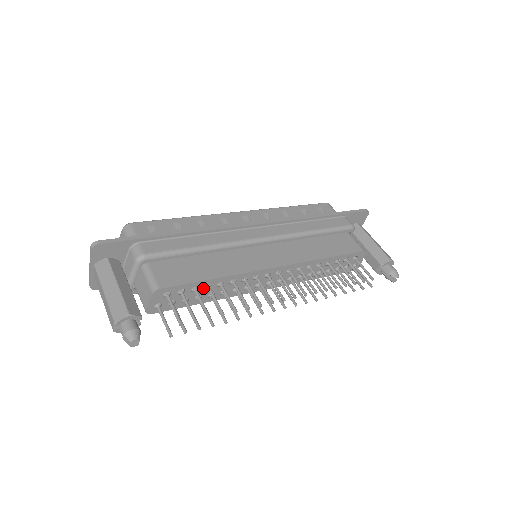
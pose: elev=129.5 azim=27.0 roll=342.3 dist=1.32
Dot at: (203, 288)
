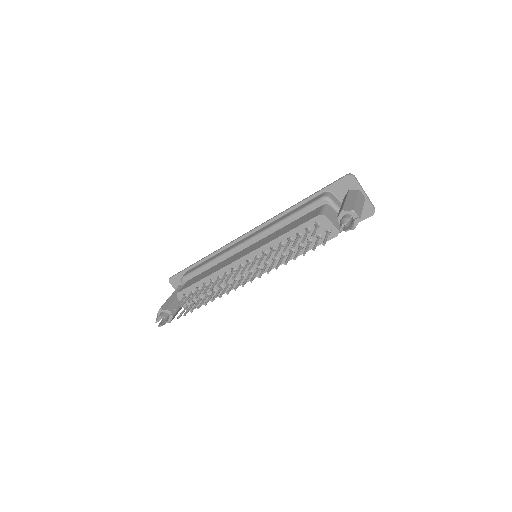
Dot at: occluded
